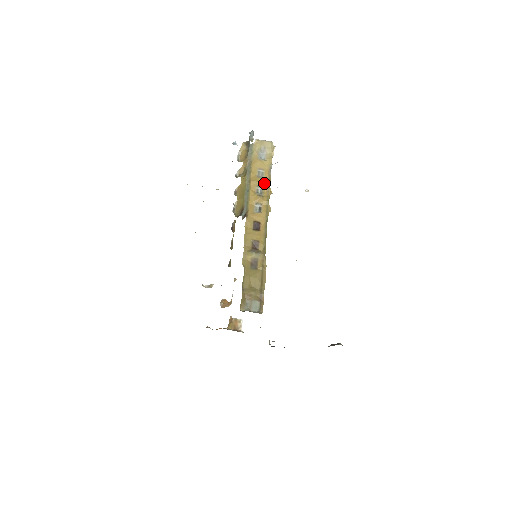
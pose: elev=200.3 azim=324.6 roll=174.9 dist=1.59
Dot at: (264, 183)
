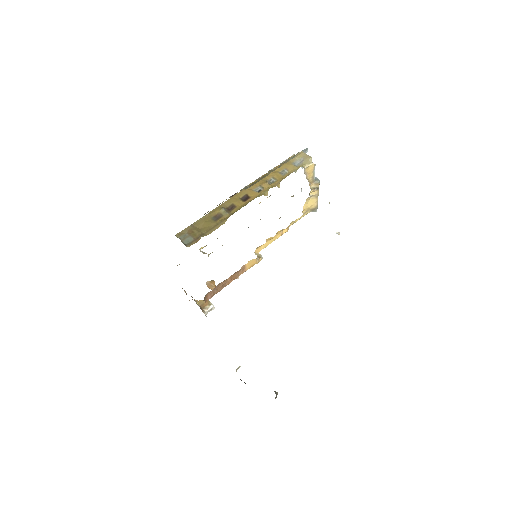
Dot at: (280, 178)
